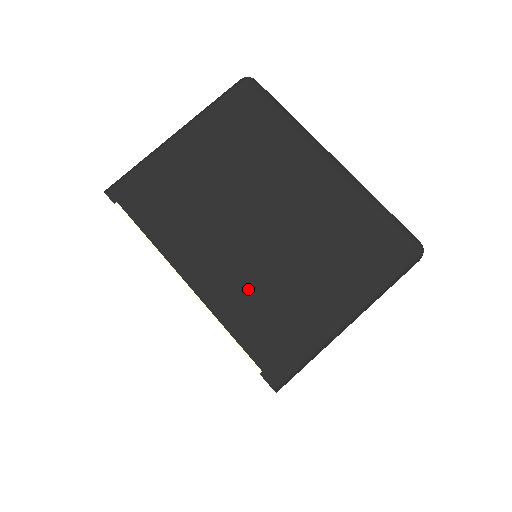
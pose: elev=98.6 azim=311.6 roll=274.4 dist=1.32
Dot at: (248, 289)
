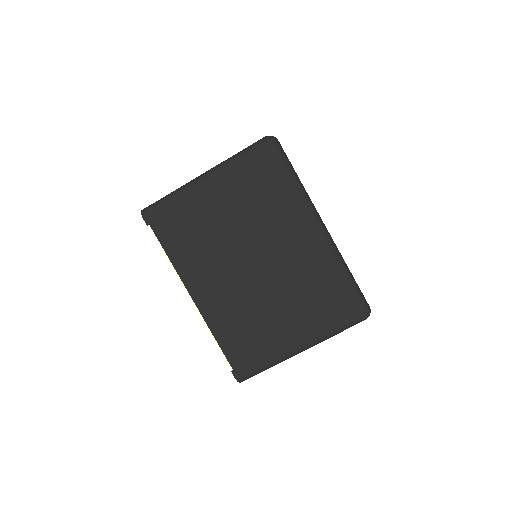
Dot at: (235, 314)
